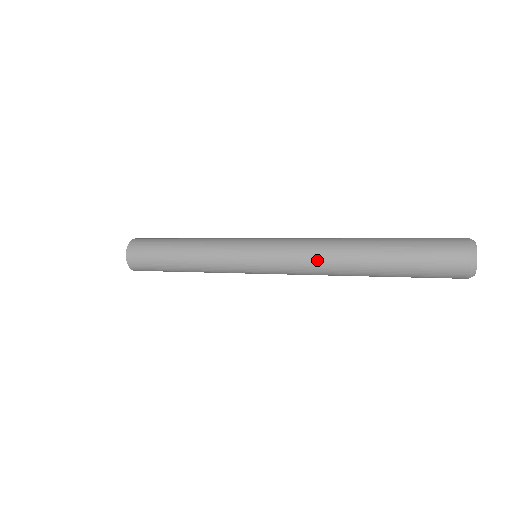
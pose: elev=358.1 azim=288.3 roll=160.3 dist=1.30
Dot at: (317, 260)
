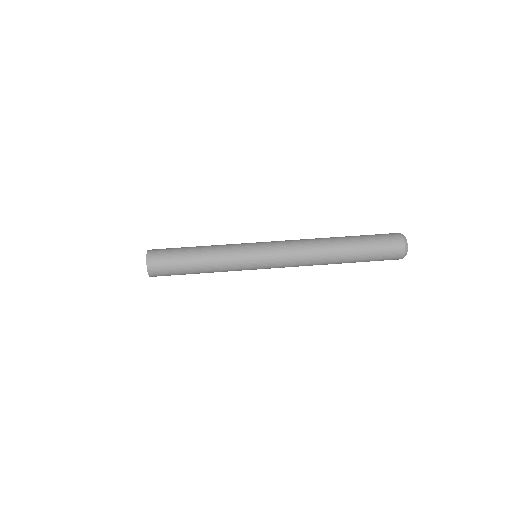
Dot at: occluded
